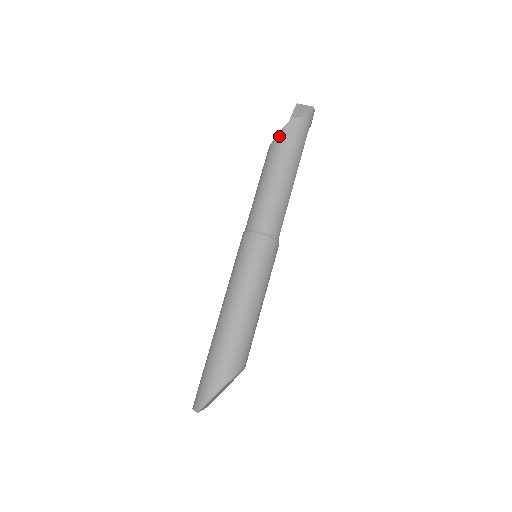
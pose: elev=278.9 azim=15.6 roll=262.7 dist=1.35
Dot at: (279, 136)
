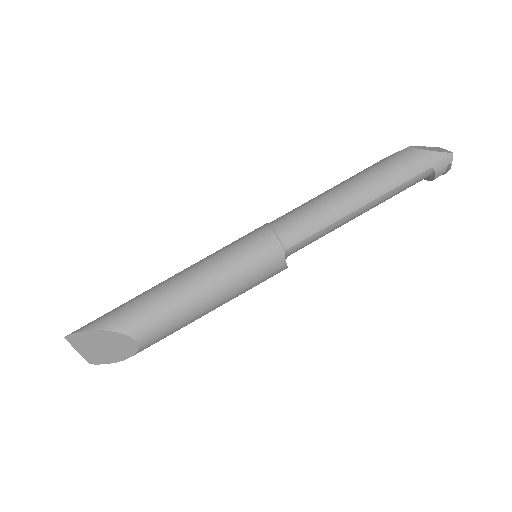
Dot at: (382, 159)
